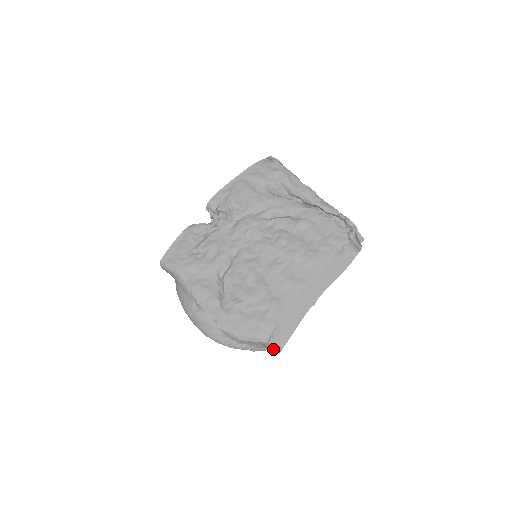
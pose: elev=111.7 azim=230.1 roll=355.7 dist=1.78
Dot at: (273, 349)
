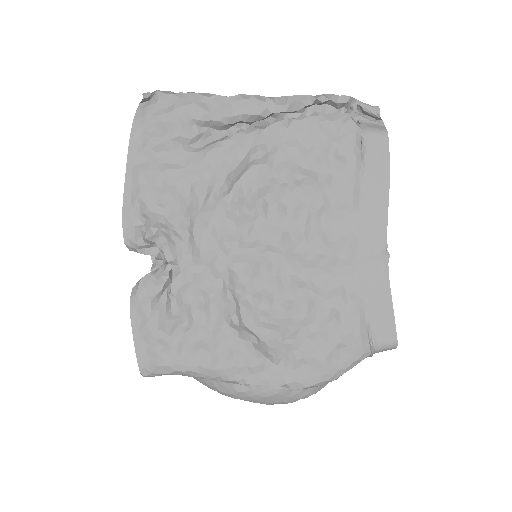
Dot at: occluded
